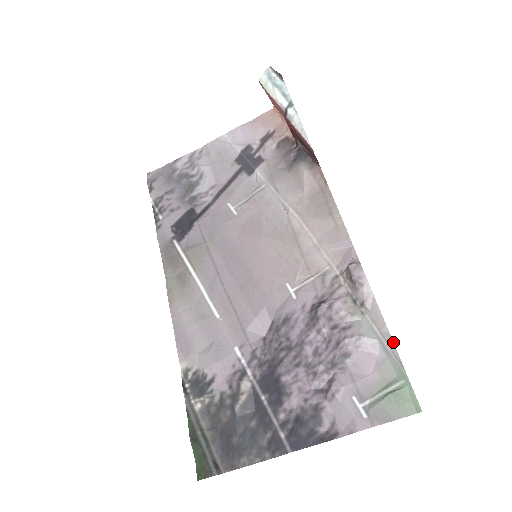
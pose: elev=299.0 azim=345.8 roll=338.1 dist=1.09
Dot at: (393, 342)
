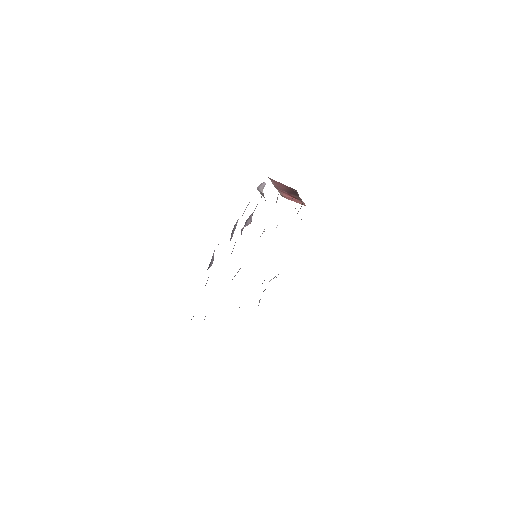
Dot at: occluded
